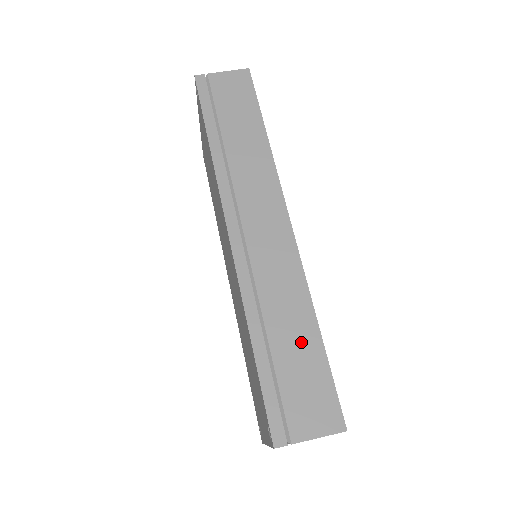
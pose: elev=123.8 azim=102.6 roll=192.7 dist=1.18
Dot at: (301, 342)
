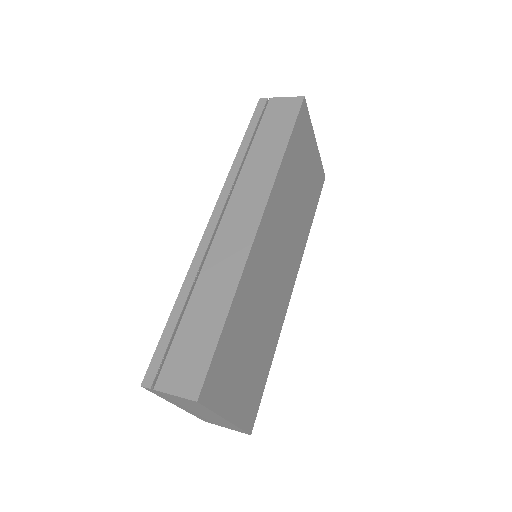
Dot at: (208, 317)
